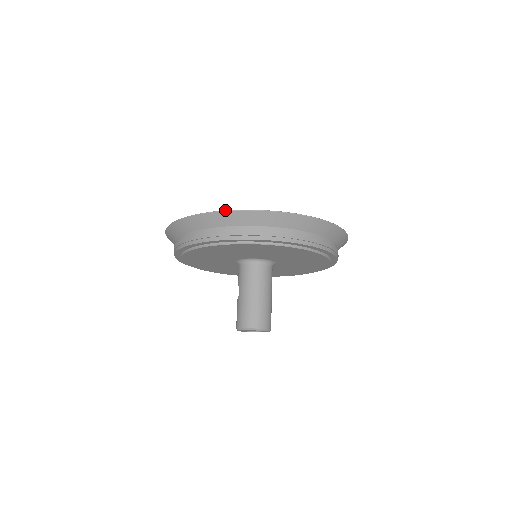
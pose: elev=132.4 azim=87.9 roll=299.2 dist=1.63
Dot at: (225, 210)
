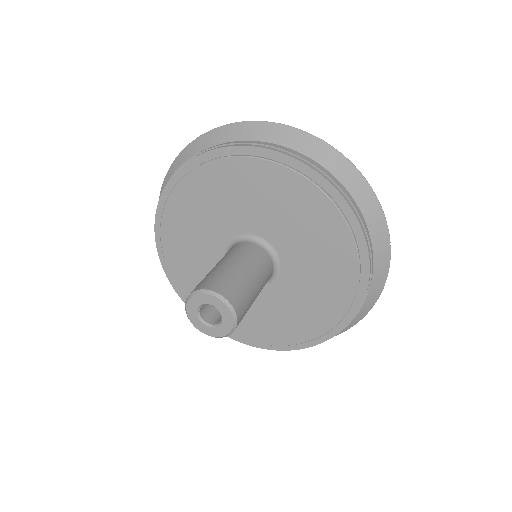
Dot at: (244, 121)
